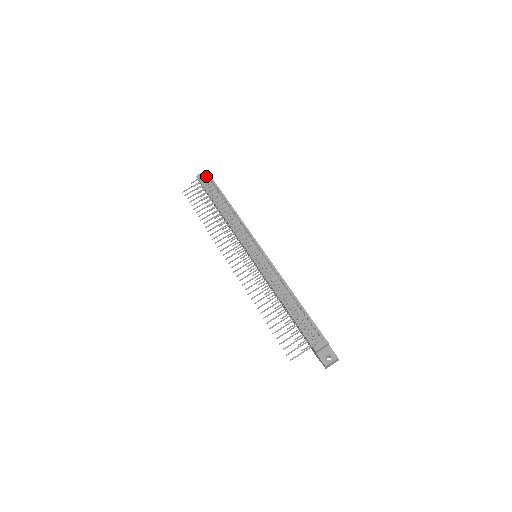
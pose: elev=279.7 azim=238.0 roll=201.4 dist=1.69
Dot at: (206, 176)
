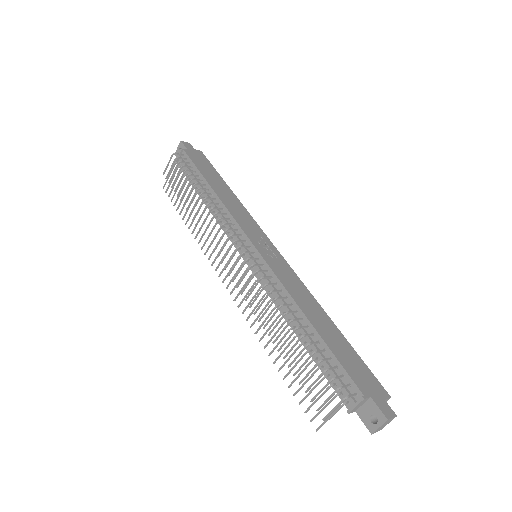
Dot at: occluded
